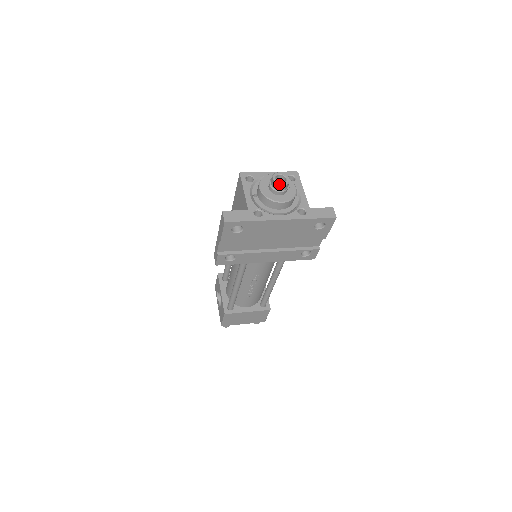
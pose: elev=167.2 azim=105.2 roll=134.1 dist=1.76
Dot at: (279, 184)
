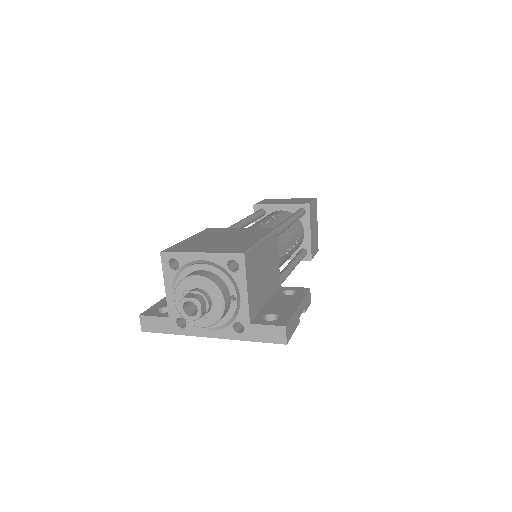
Dot at: (186, 319)
